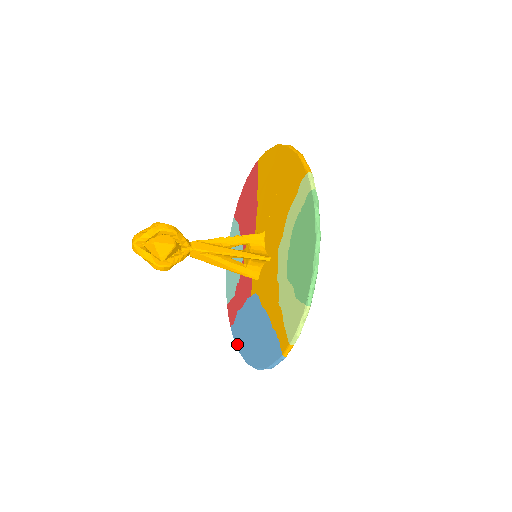
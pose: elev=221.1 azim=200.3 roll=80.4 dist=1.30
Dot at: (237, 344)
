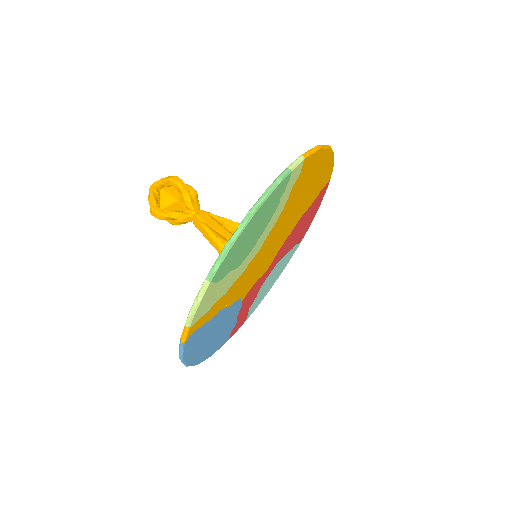
Dot at: occluded
